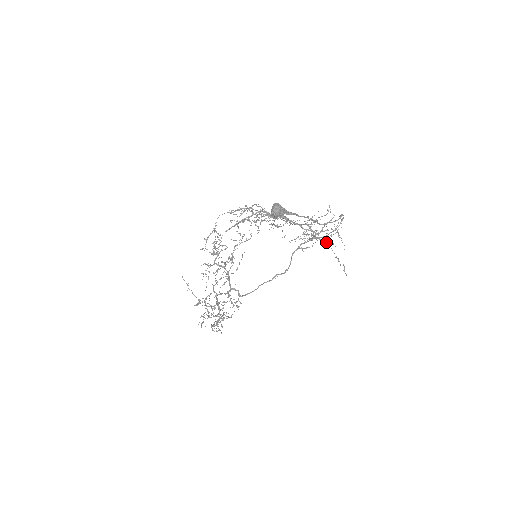
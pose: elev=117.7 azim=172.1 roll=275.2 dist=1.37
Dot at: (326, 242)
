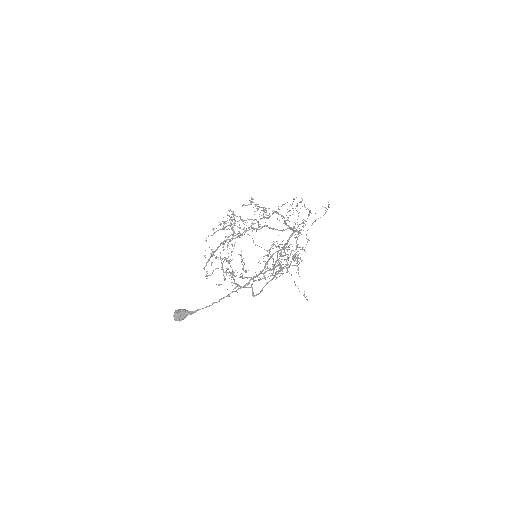
Dot at: occluded
